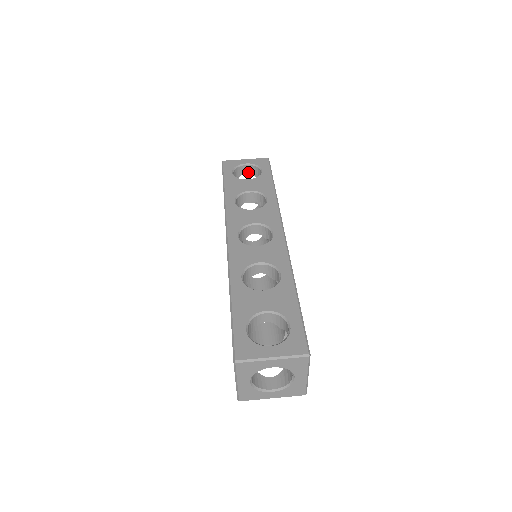
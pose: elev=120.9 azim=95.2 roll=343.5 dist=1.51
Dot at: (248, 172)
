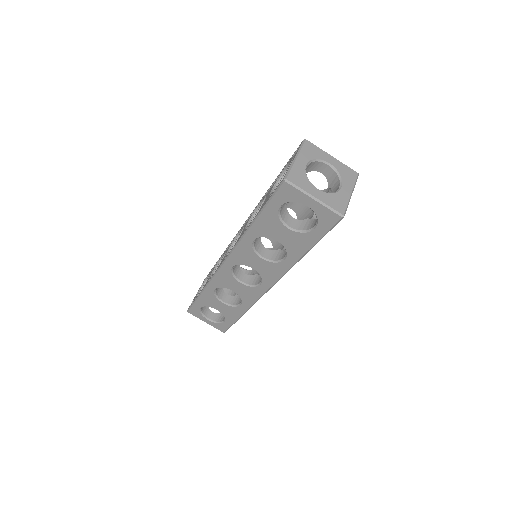
Dot at: occluded
